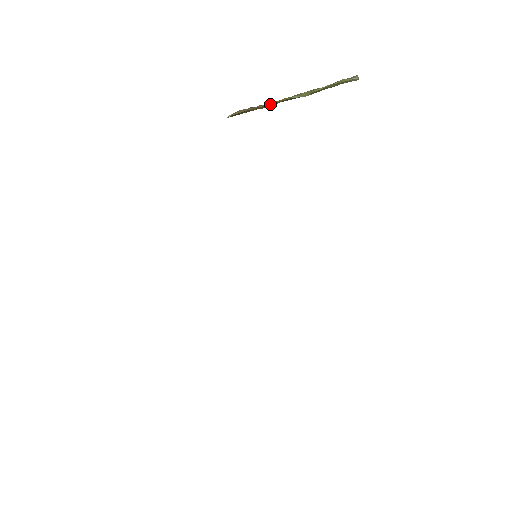
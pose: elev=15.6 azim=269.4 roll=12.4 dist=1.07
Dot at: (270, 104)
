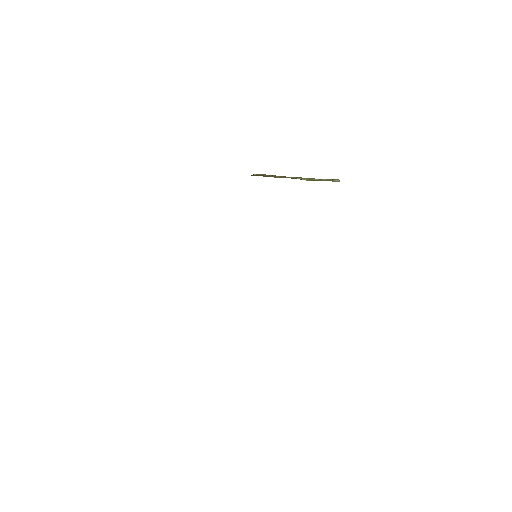
Dot at: (282, 177)
